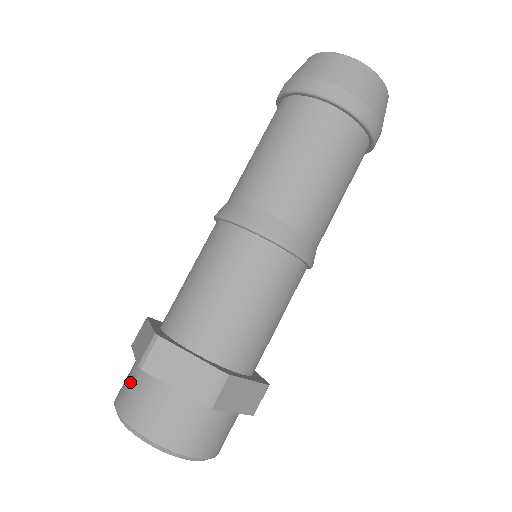
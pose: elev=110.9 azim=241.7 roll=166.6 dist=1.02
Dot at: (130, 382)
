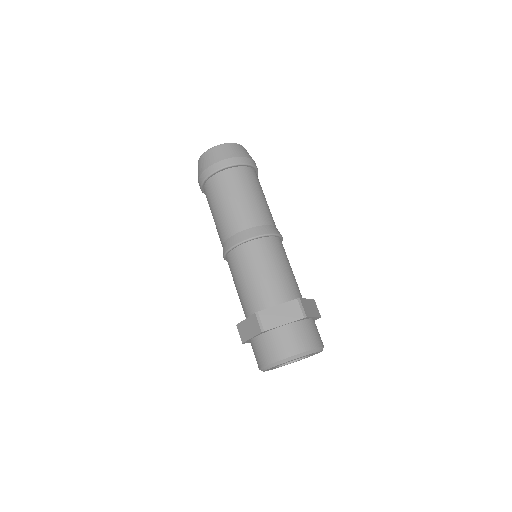
Dot at: (262, 348)
